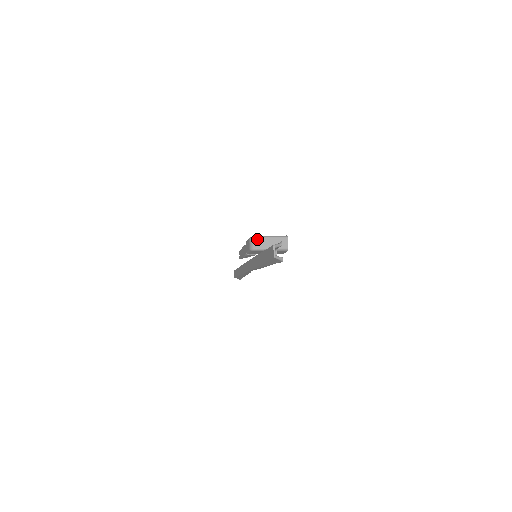
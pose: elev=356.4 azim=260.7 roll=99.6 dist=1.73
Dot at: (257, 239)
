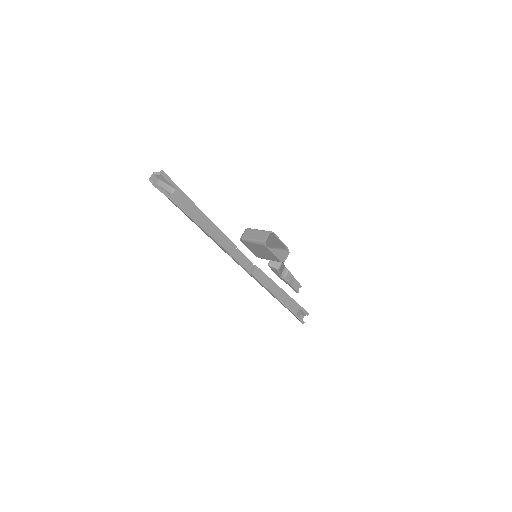
Dot at: (247, 230)
